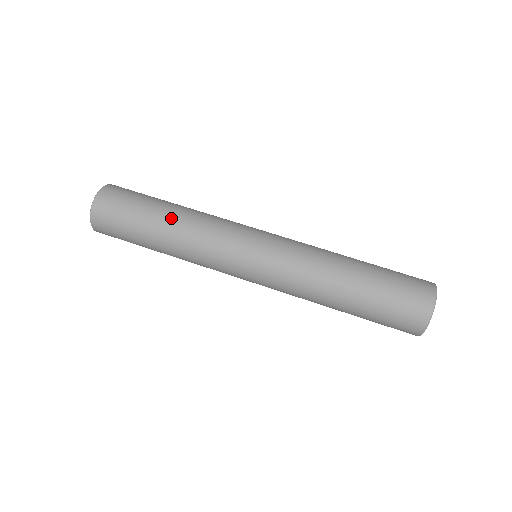
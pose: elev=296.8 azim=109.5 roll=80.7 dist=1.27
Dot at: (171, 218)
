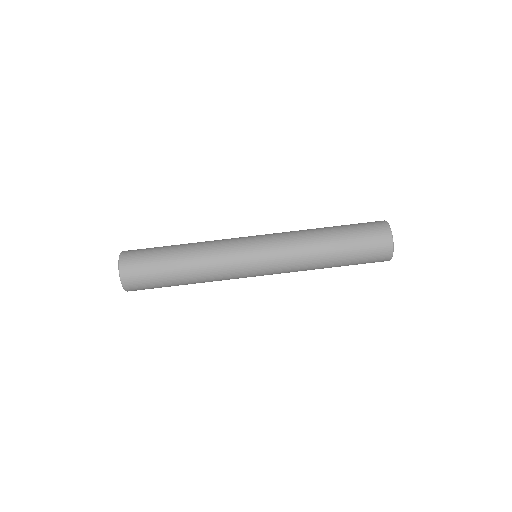
Dot at: (186, 267)
